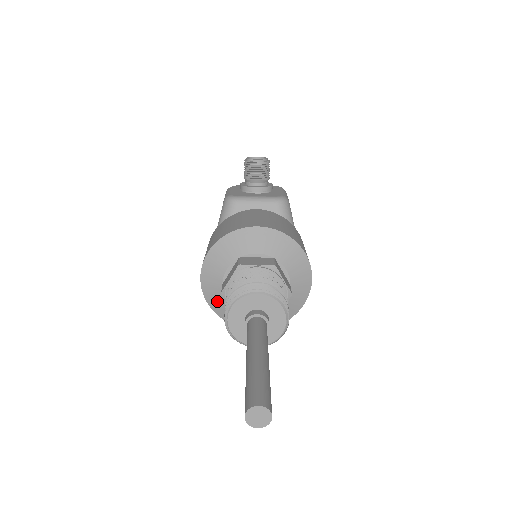
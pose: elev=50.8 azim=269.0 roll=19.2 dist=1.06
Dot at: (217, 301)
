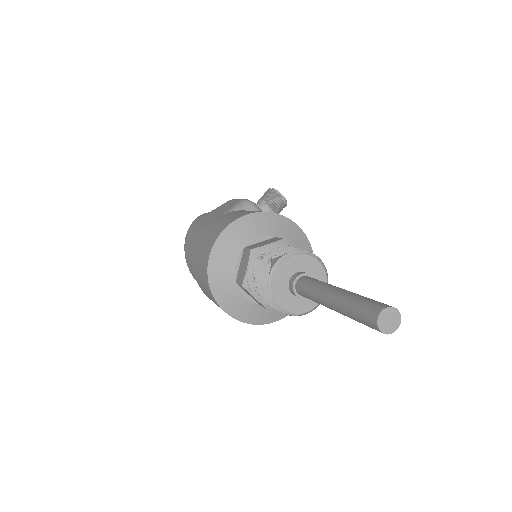
Dot at: (223, 259)
